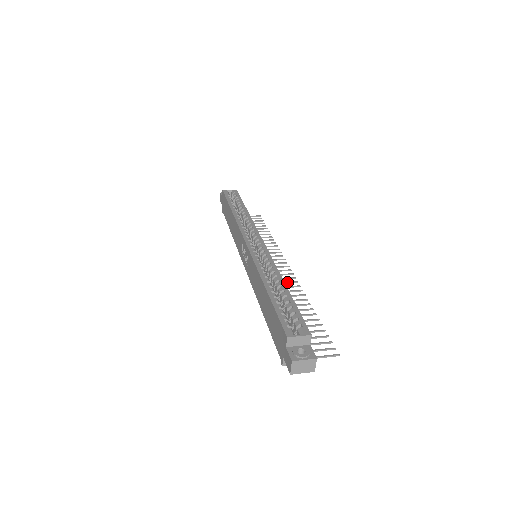
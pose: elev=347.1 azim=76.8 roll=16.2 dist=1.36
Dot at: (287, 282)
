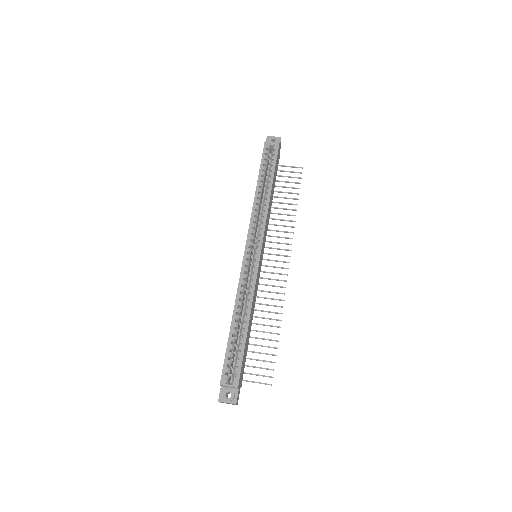
Dot at: (276, 286)
